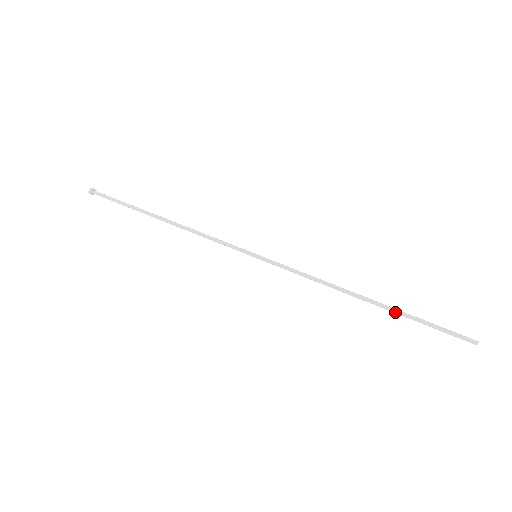
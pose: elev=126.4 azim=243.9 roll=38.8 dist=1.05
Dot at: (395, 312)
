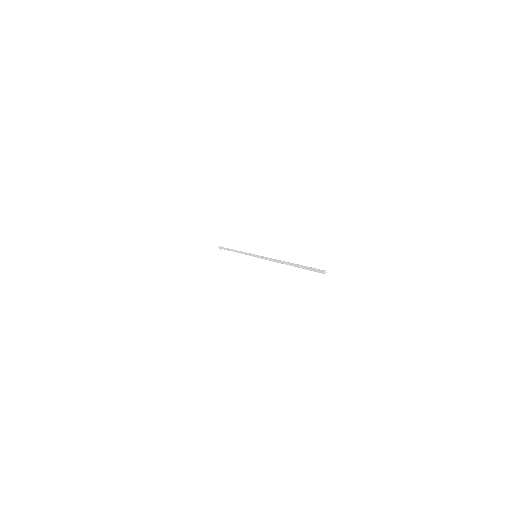
Dot at: (294, 266)
